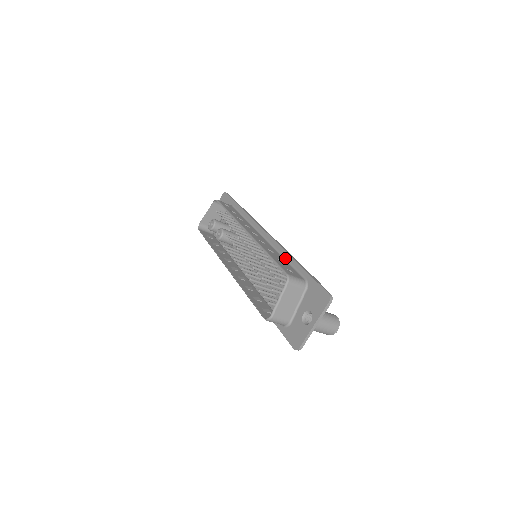
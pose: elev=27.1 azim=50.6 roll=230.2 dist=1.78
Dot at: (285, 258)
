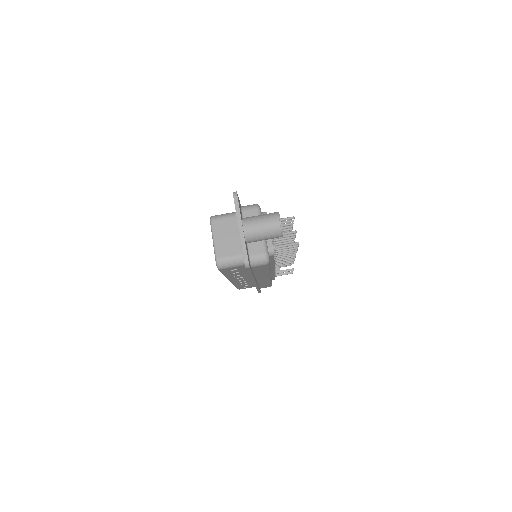
Dot at: occluded
